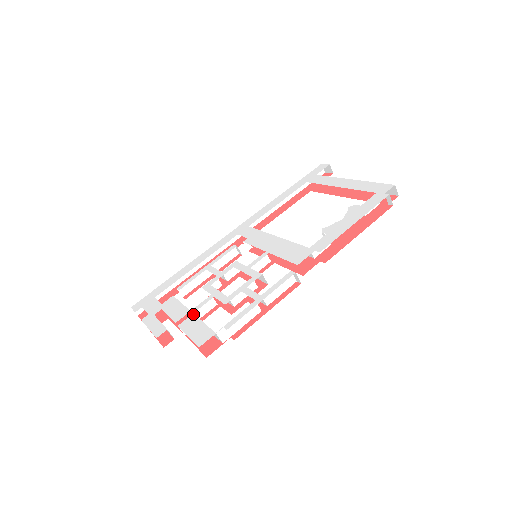
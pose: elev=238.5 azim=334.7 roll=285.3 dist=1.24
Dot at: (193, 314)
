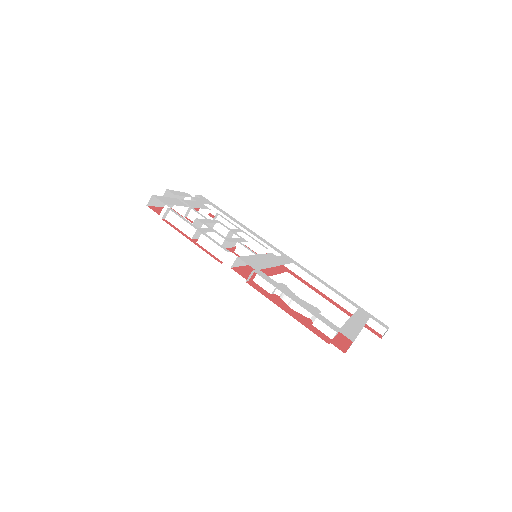
Dot at: occluded
